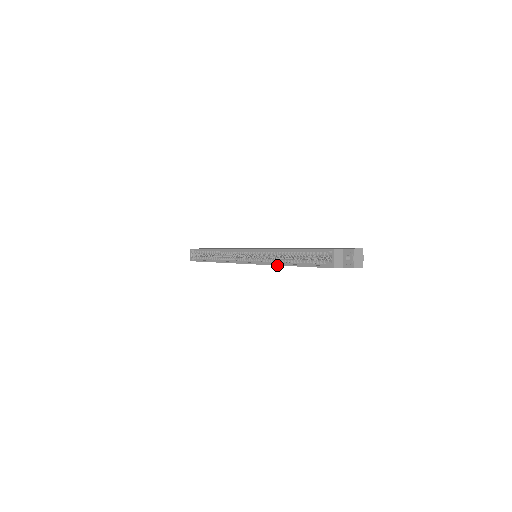
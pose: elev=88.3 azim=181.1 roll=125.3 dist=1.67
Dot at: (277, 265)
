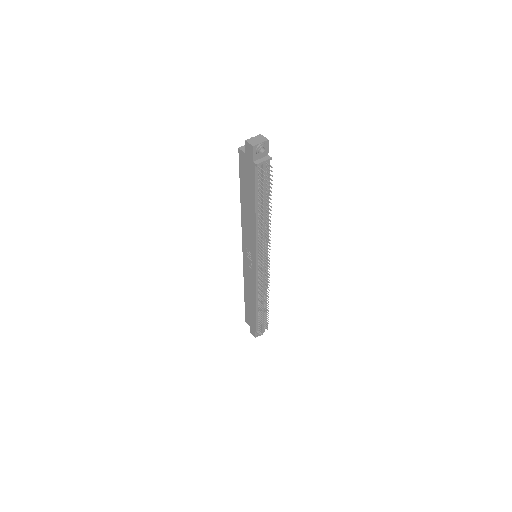
Dot at: (241, 214)
